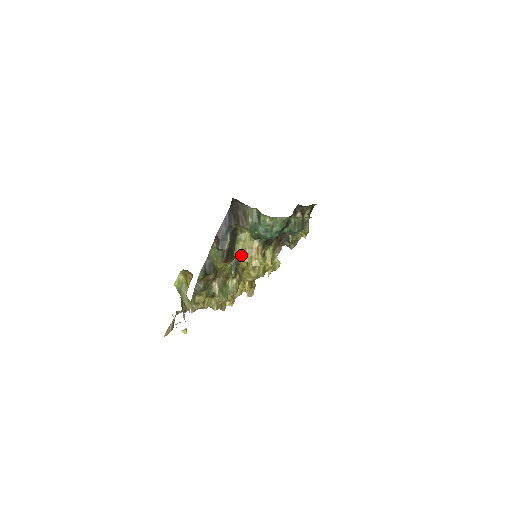
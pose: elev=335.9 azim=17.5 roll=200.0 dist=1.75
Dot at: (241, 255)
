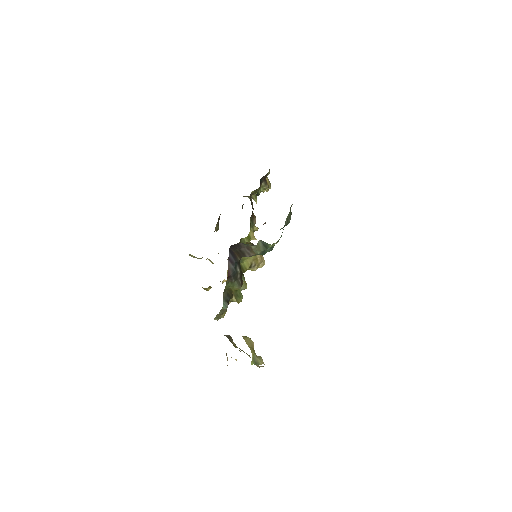
Dot at: (249, 269)
